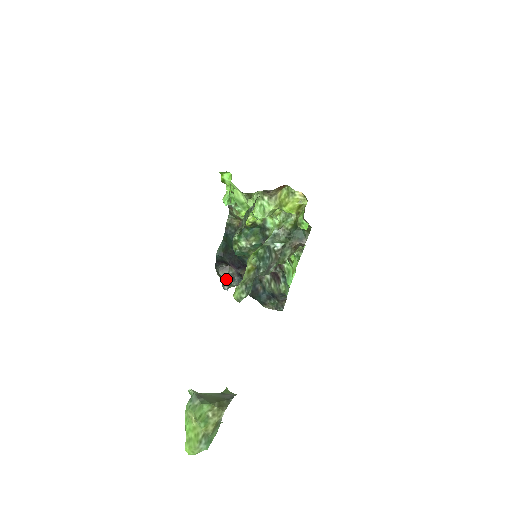
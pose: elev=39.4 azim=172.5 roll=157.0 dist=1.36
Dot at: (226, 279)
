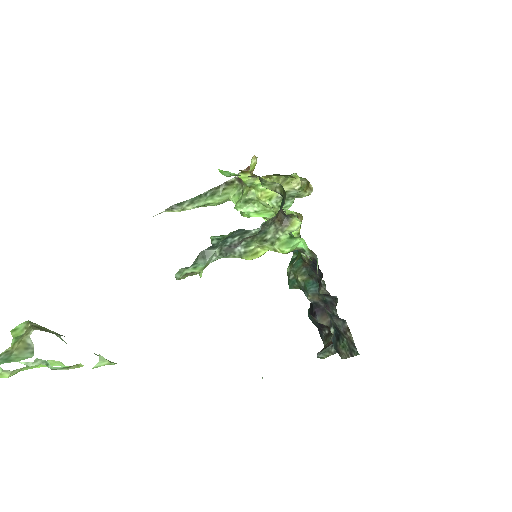
Dot at: (326, 346)
